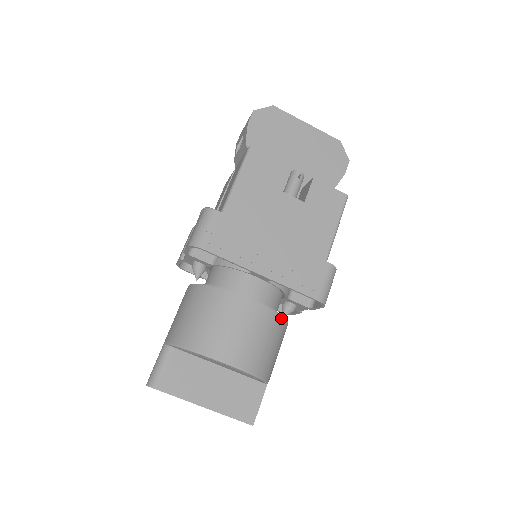
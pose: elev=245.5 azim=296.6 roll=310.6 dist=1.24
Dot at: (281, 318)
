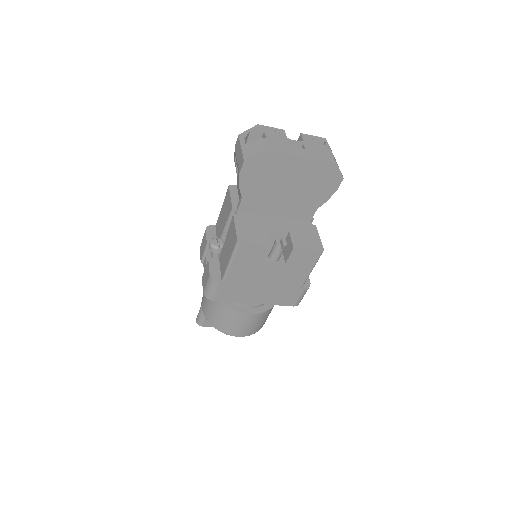
Dot at: (270, 309)
